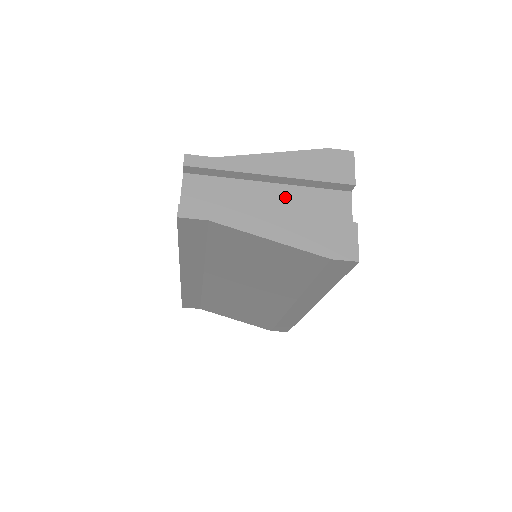
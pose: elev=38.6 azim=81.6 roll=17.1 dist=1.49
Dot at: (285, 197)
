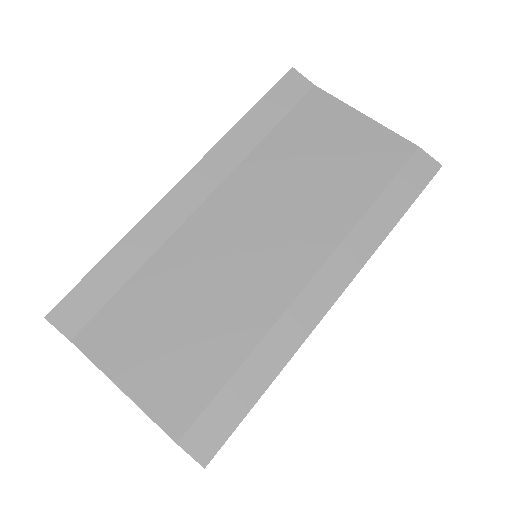
Dot at: occluded
